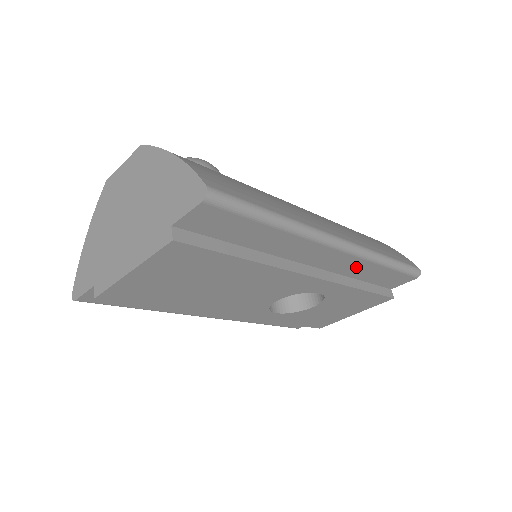
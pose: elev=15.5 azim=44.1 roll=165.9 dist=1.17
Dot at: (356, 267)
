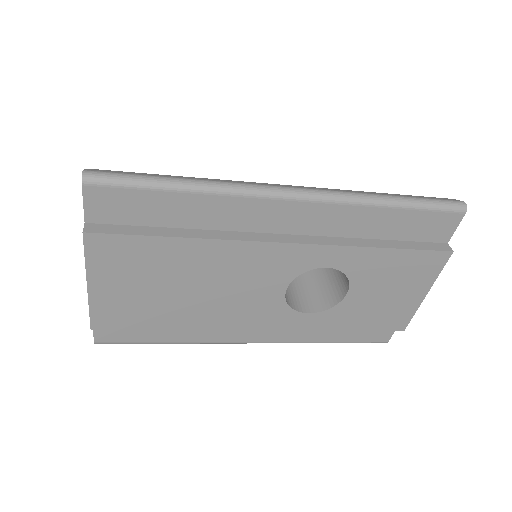
Dot at: (348, 220)
